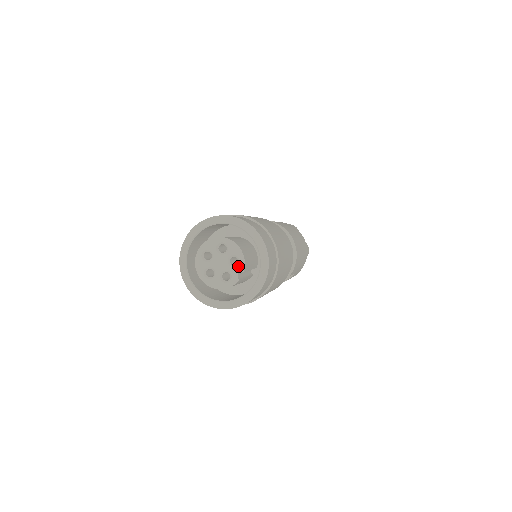
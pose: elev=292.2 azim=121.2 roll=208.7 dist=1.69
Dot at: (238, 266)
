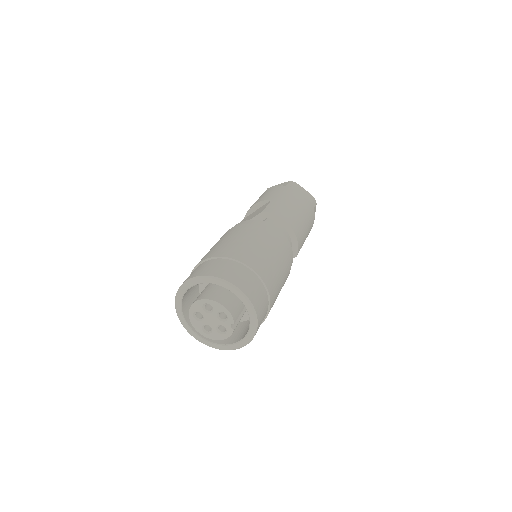
Dot at: (228, 320)
